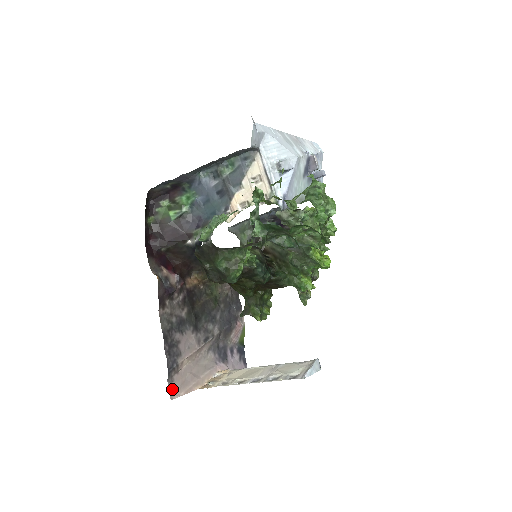
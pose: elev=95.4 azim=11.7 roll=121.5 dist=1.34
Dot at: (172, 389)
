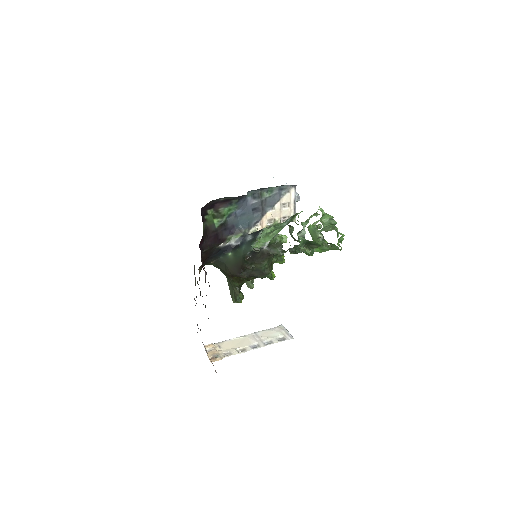
Dot at: occluded
